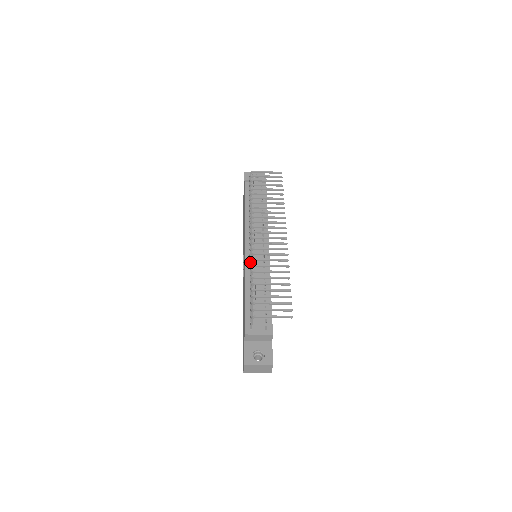
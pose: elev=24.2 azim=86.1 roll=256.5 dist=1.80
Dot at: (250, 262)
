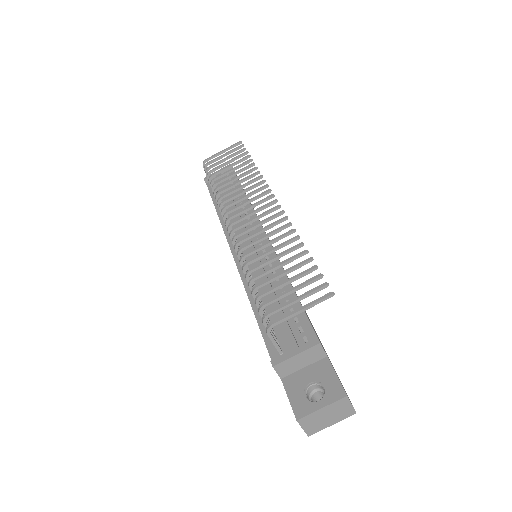
Dot at: occluded
